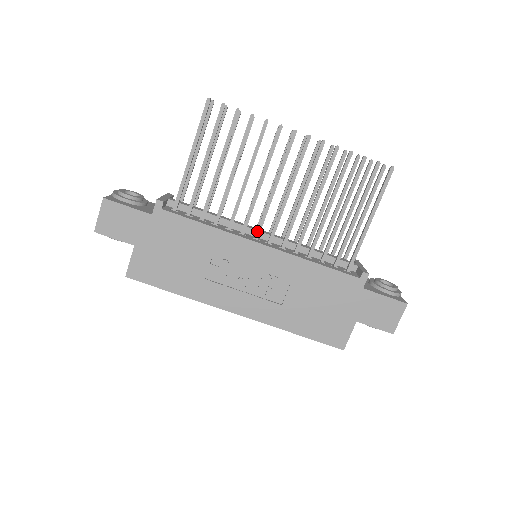
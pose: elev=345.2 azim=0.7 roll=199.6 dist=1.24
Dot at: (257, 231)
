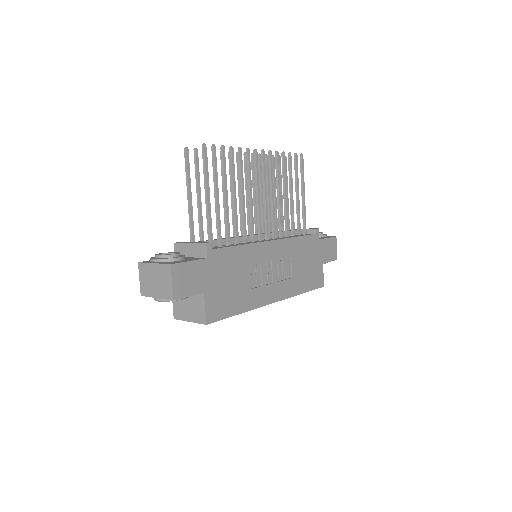
Dot at: (260, 234)
